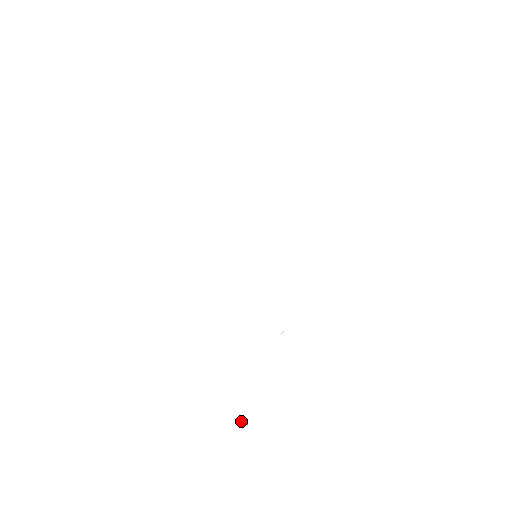
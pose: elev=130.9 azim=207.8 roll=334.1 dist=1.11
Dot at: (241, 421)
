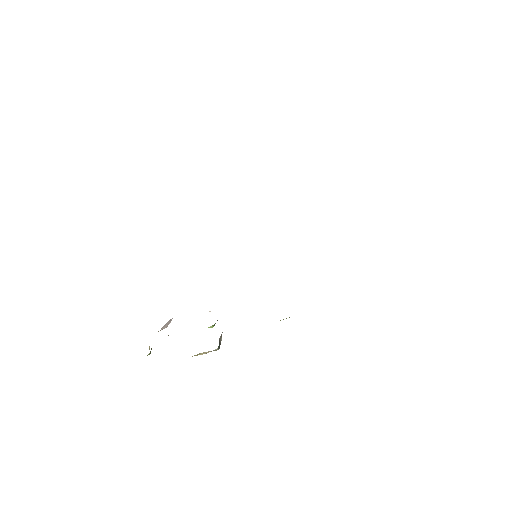
Dot at: (149, 346)
